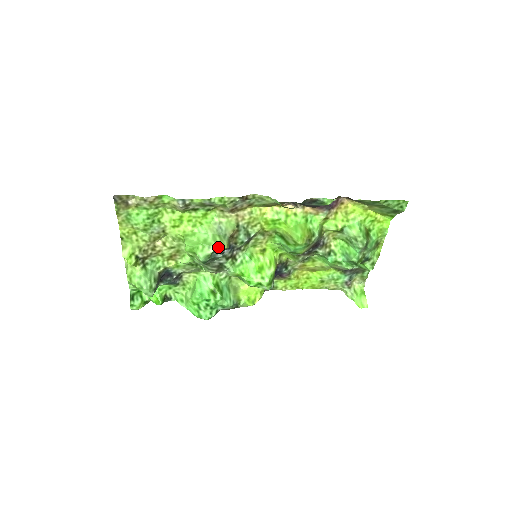
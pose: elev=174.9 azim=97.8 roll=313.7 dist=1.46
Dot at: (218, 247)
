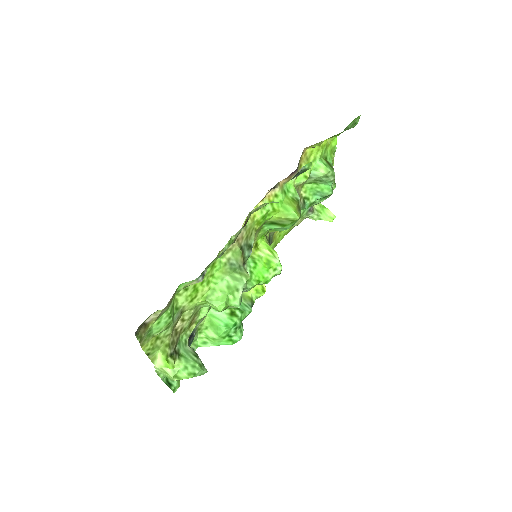
Dot at: (244, 283)
